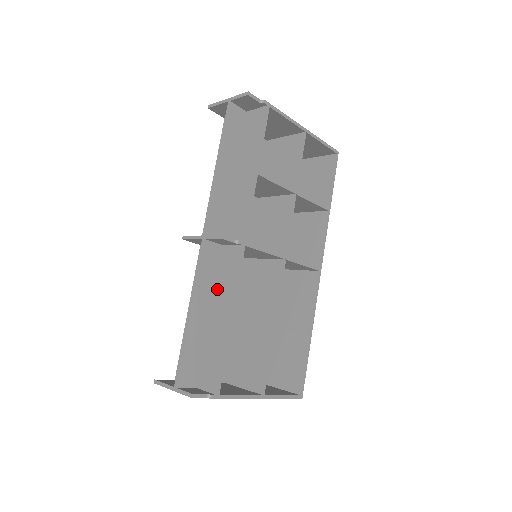
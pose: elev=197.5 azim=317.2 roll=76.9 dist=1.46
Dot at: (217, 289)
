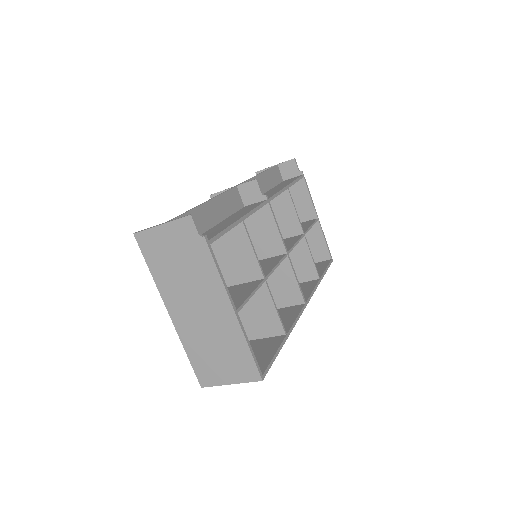
Dot at: (231, 216)
